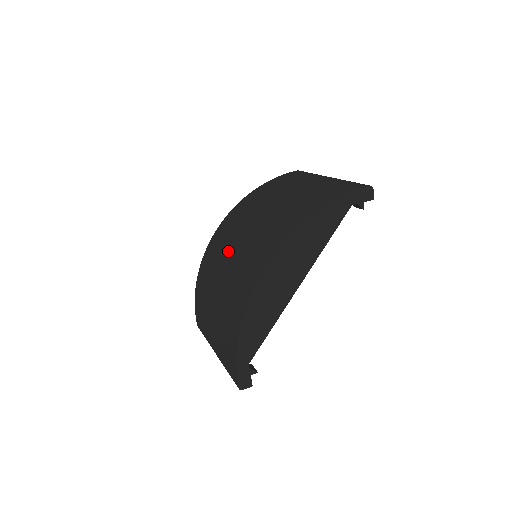
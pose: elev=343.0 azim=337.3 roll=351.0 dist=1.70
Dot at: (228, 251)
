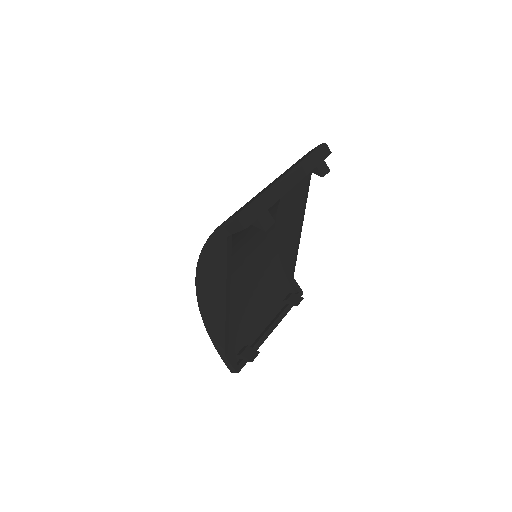
Dot at: occluded
